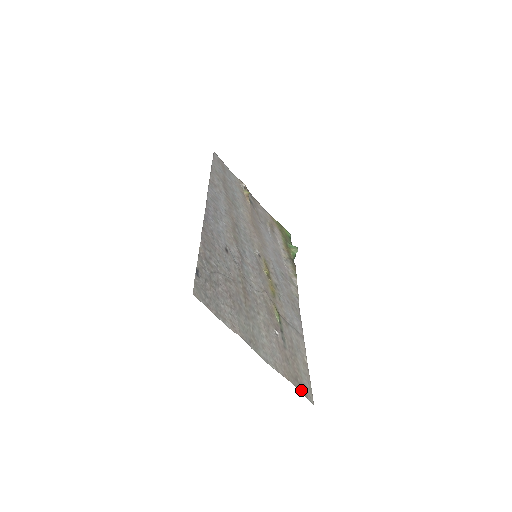
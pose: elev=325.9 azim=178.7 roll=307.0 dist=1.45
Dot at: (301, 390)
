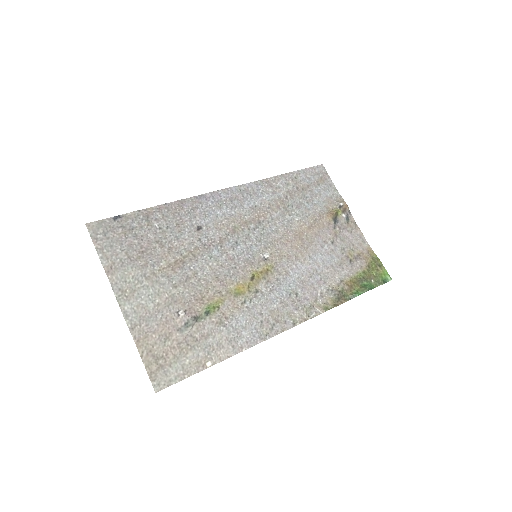
Dot at: (151, 368)
